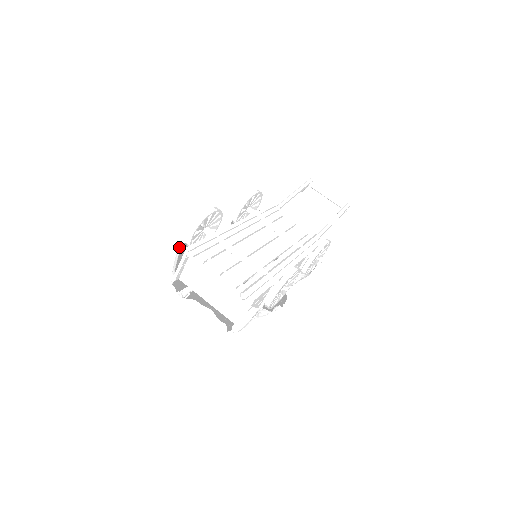
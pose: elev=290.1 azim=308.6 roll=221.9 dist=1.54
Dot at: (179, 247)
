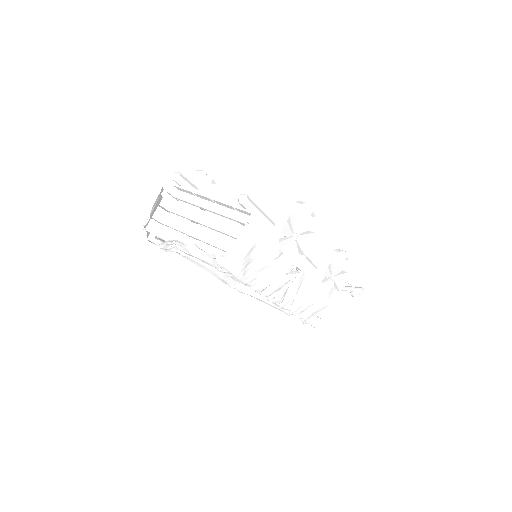
Dot at: occluded
